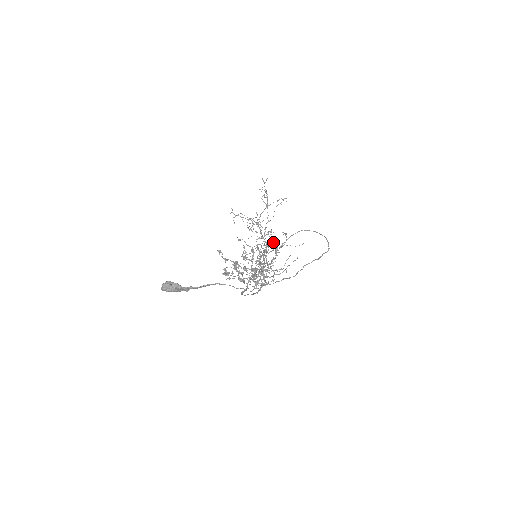
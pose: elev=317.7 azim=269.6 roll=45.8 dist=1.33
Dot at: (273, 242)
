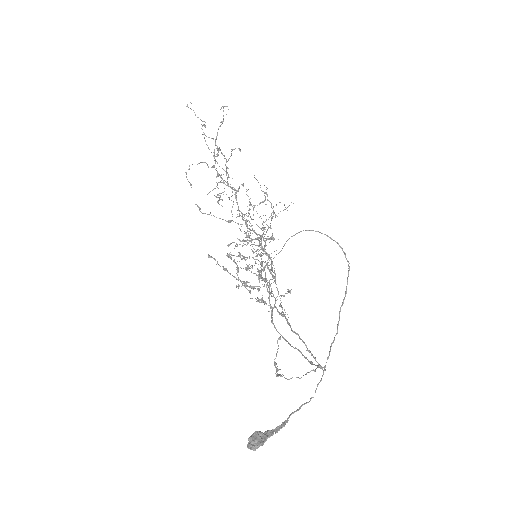
Dot at: occluded
